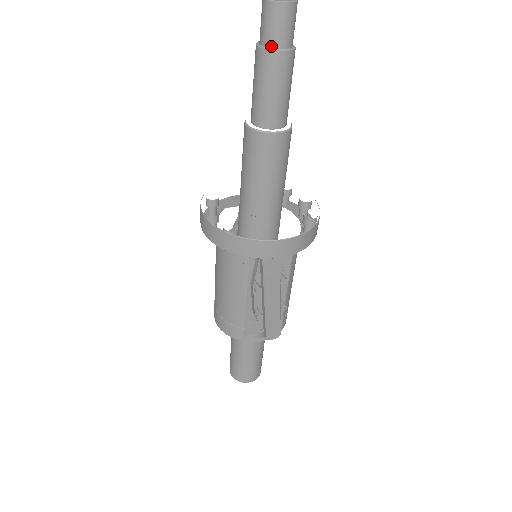
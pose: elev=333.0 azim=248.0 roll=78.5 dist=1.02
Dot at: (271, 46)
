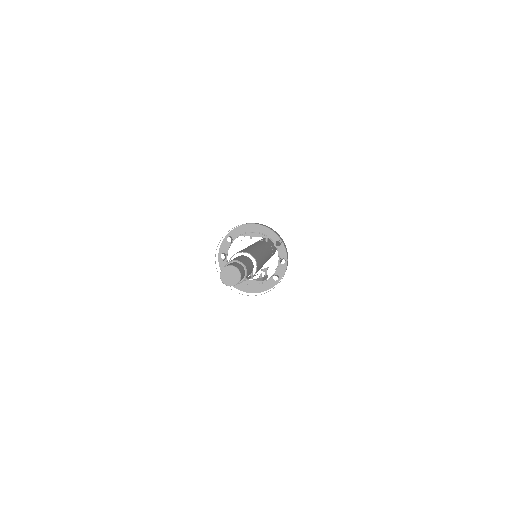
Dot at: occluded
